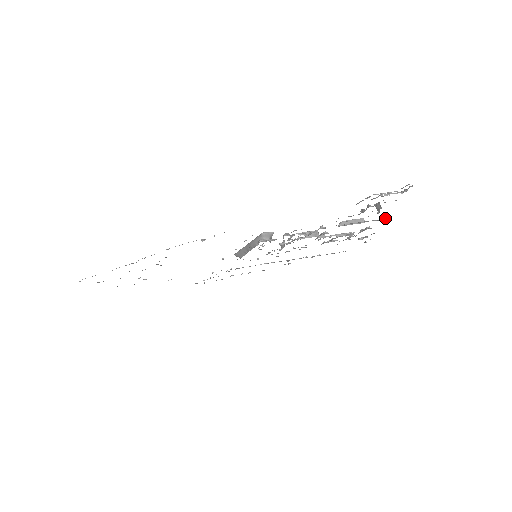
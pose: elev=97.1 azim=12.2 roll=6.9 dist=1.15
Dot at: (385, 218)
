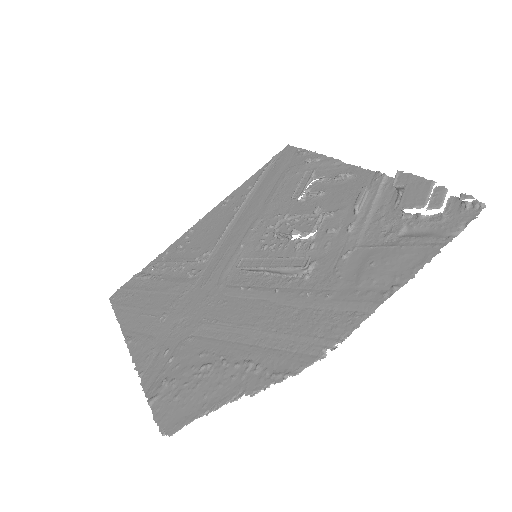
Dot at: (384, 177)
